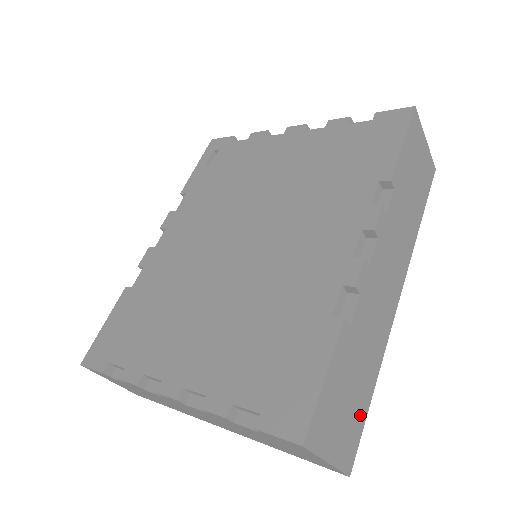
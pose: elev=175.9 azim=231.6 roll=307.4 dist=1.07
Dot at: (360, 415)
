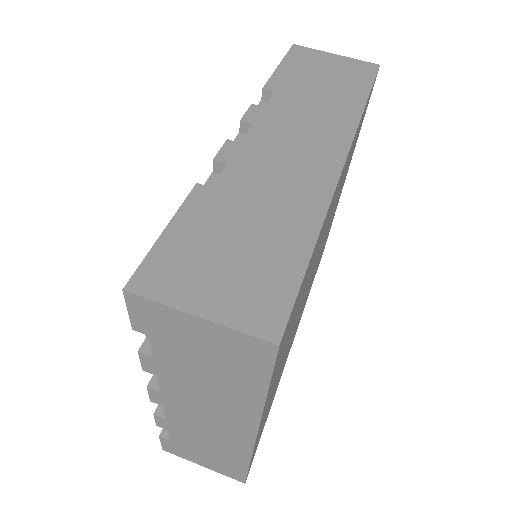
Dot at: (281, 271)
